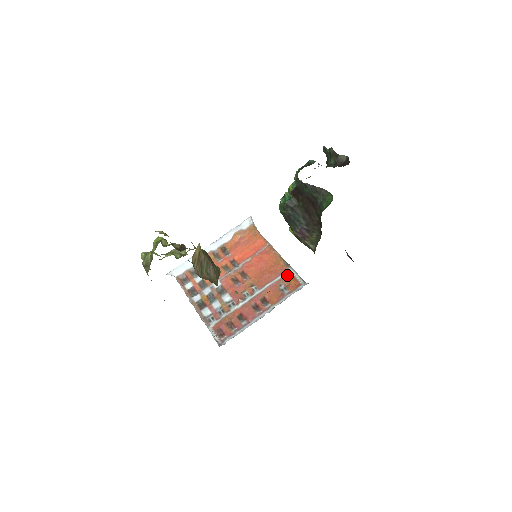
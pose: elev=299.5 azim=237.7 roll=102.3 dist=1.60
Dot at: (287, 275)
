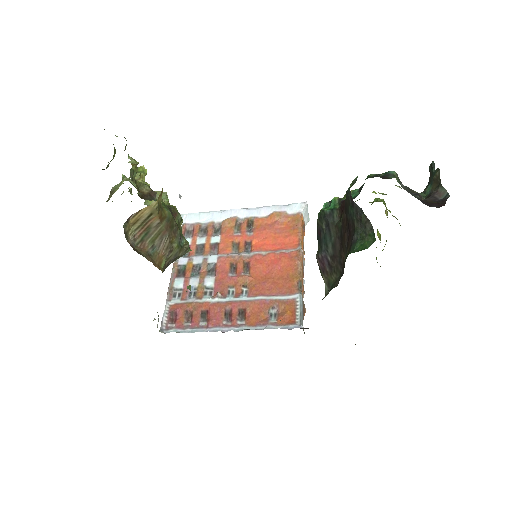
Dot at: (289, 300)
